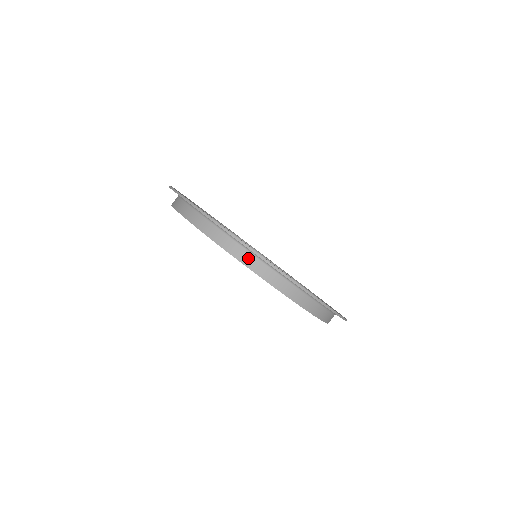
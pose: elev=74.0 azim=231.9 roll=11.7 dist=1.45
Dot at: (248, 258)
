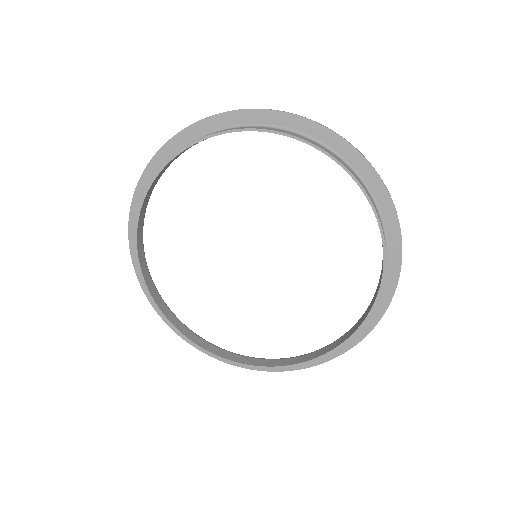
Dot at: (242, 128)
